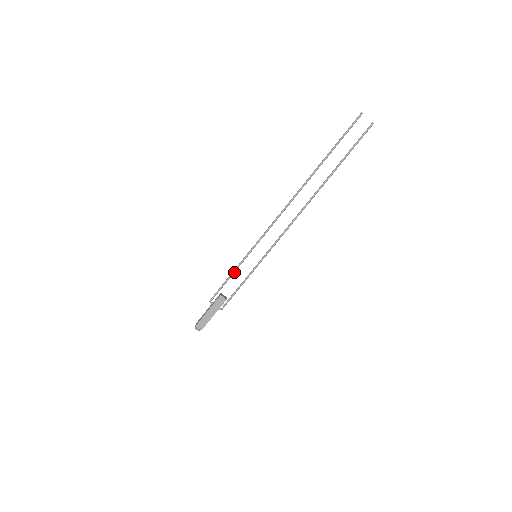
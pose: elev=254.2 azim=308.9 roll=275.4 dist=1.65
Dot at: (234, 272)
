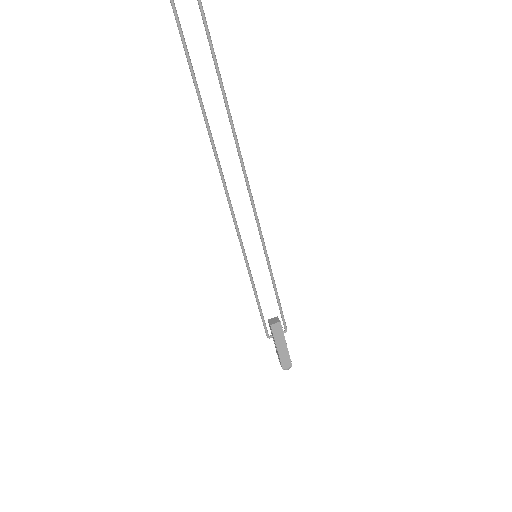
Dot at: (255, 292)
